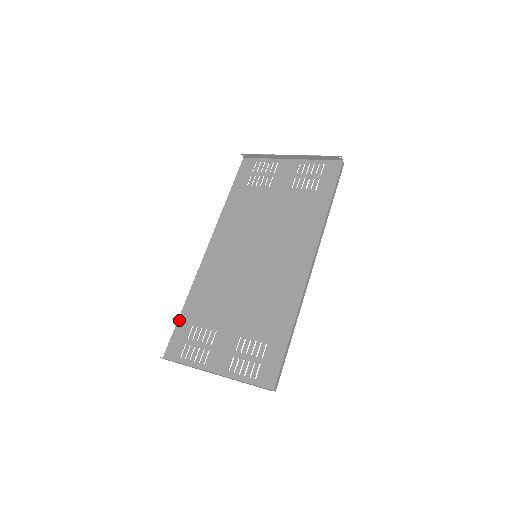
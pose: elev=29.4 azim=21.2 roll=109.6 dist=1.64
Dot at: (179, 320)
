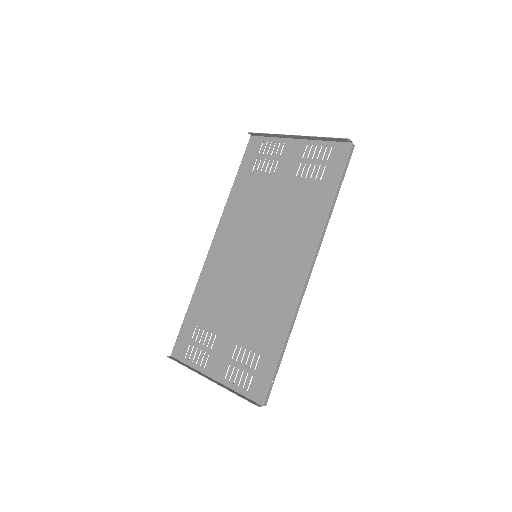
Dot at: (185, 319)
